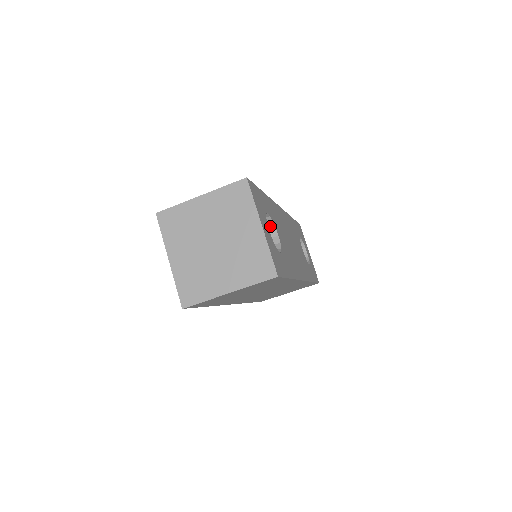
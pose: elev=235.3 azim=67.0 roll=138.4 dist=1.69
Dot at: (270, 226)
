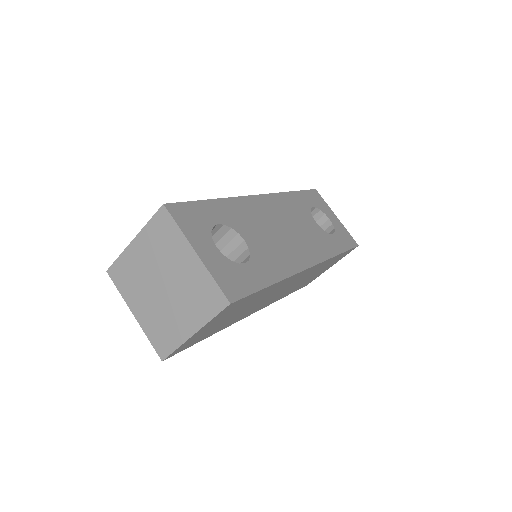
Dot at: (232, 234)
